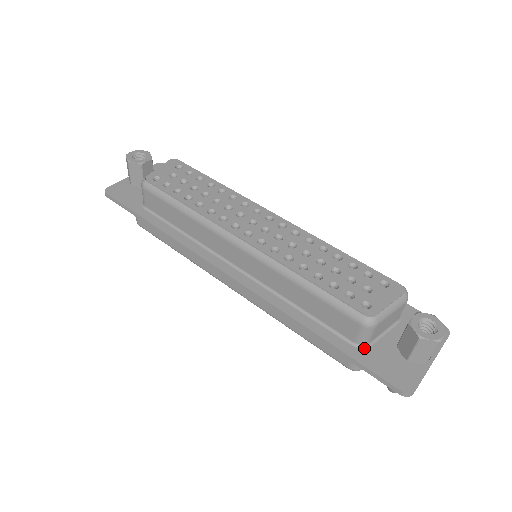
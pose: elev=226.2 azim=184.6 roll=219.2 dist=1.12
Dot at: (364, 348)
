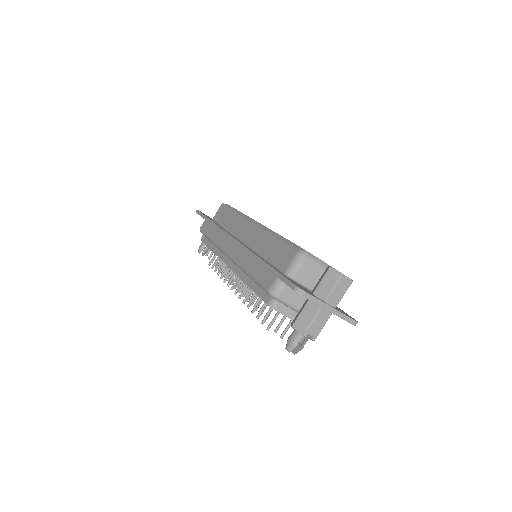
Dot at: (288, 277)
